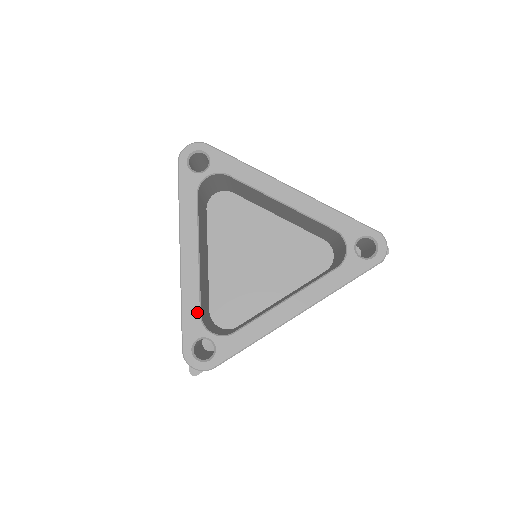
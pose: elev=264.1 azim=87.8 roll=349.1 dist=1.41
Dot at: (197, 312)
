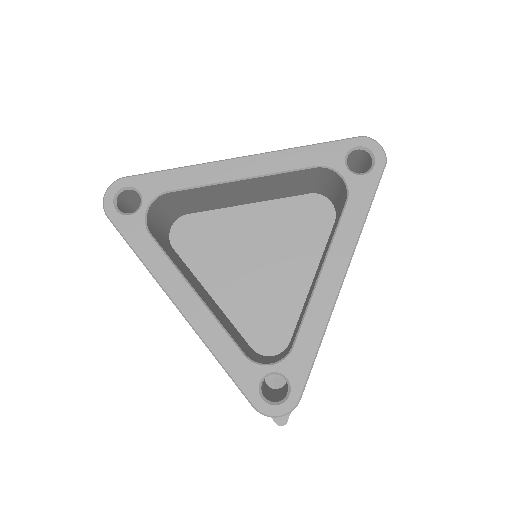
Dot at: (238, 354)
